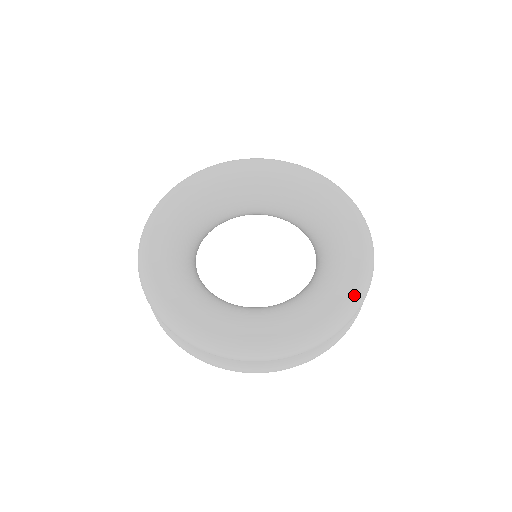
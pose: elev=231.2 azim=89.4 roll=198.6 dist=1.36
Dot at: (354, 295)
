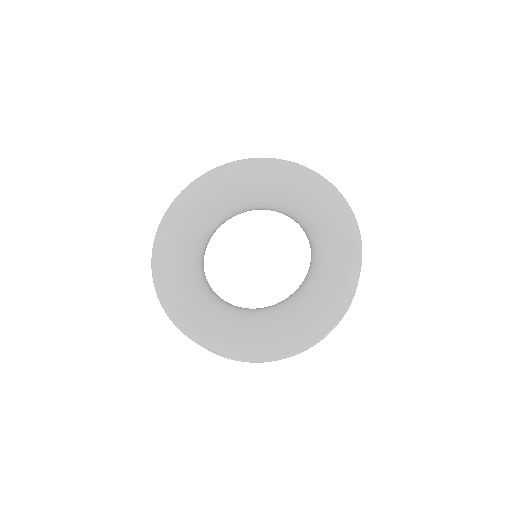
Dot at: (354, 238)
